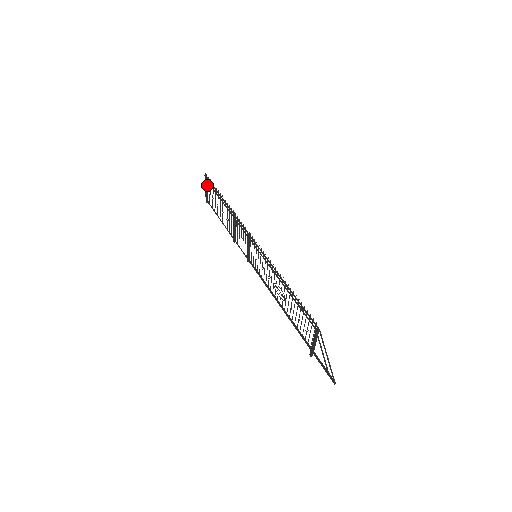
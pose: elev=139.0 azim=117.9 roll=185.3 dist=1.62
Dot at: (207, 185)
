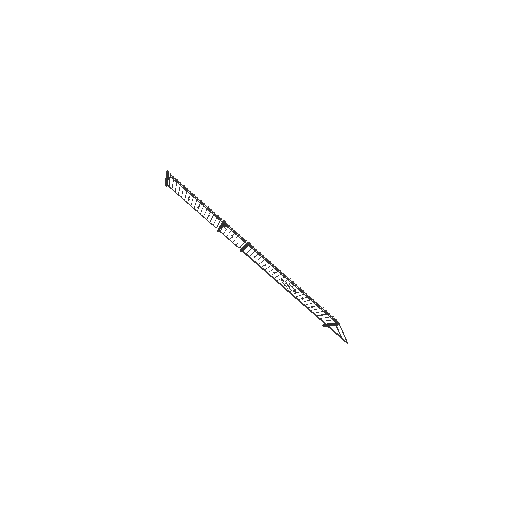
Dot at: occluded
